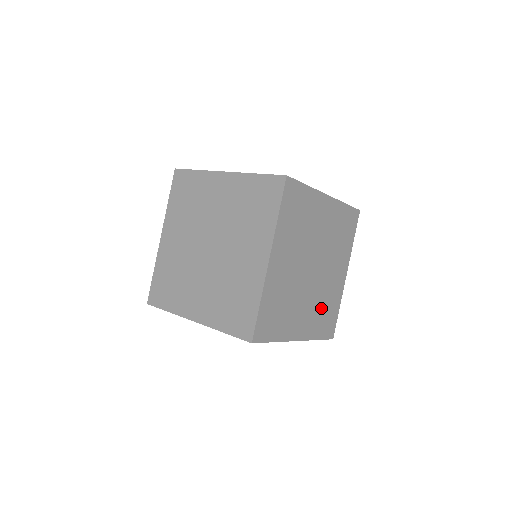
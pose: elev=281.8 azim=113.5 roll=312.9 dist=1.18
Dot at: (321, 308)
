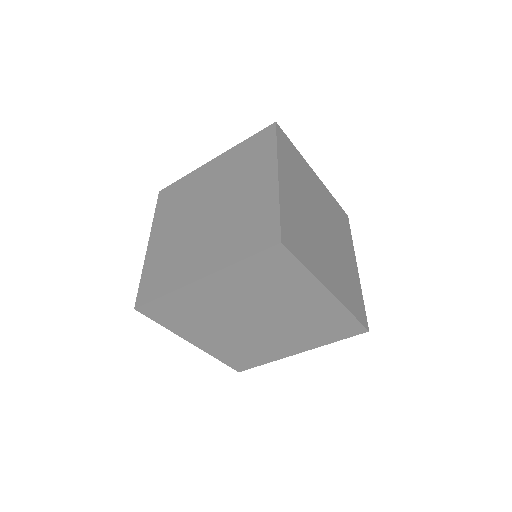
Dot at: (344, 279)
